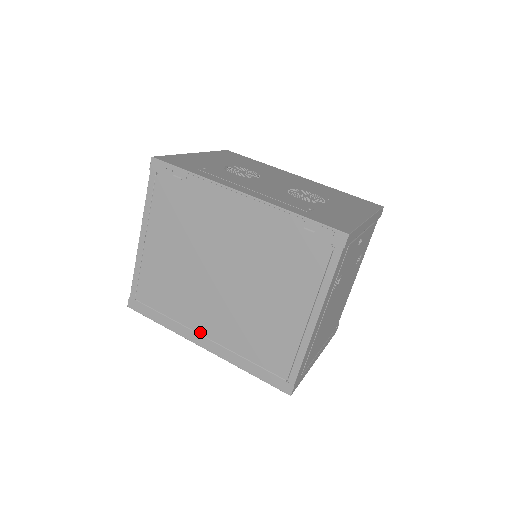
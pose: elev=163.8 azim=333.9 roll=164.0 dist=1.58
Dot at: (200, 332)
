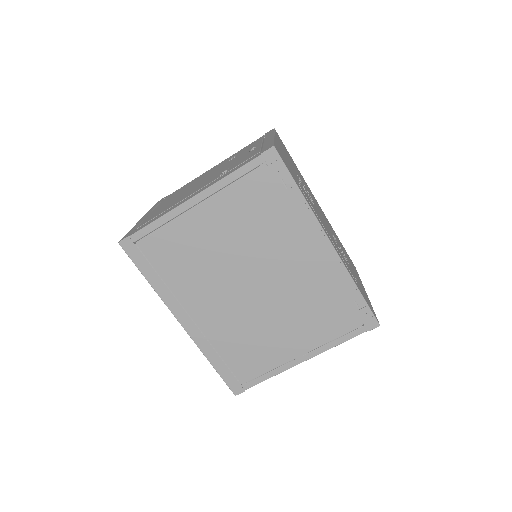
Dot at: (189, 311)
